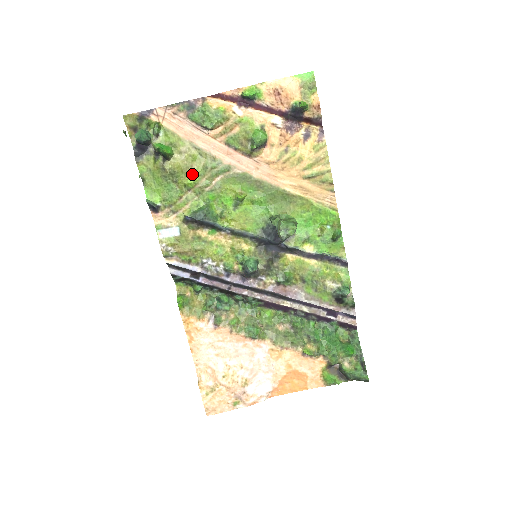
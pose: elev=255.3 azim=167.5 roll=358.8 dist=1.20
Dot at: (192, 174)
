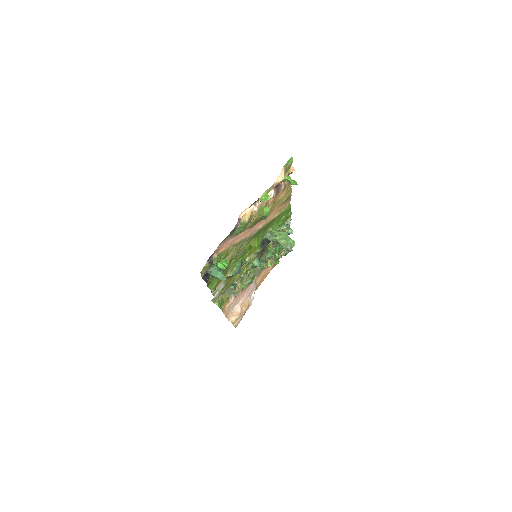
Dot at: (234, 258)
